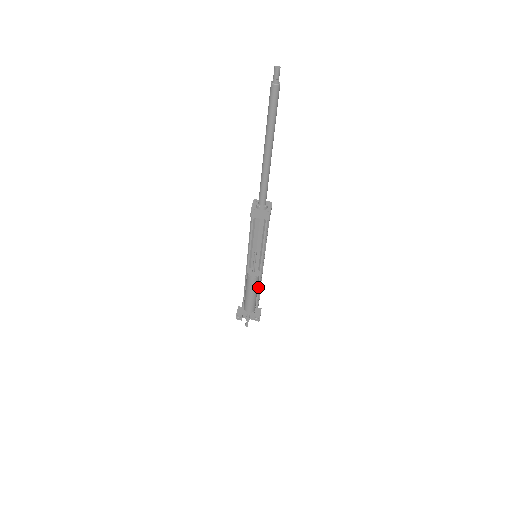
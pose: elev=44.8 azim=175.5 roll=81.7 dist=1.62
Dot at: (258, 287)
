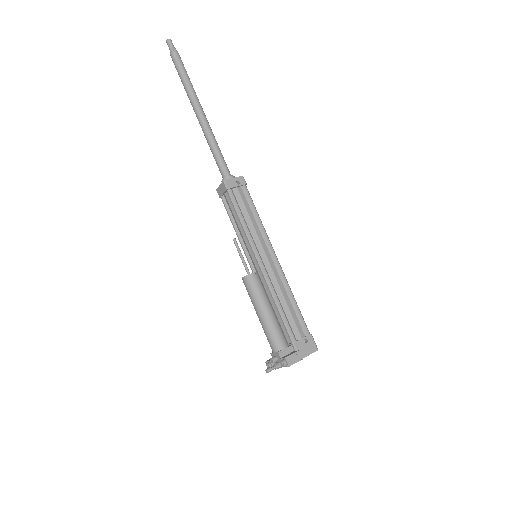
Dot at: (277, 307)
